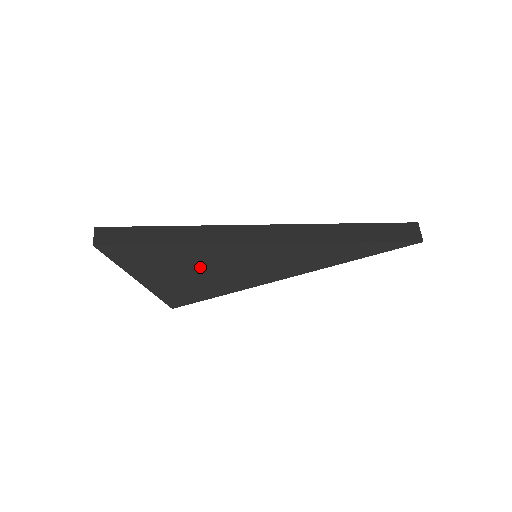
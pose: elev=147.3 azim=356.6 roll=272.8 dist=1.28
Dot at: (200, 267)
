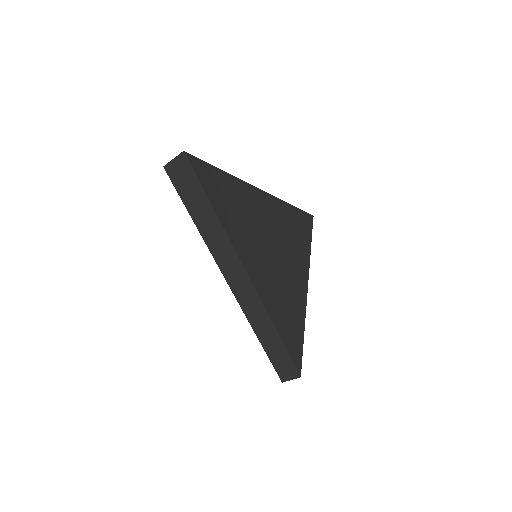
Dot at: occluded
